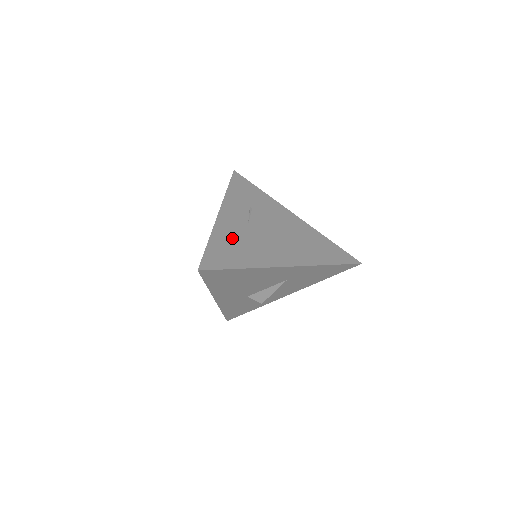
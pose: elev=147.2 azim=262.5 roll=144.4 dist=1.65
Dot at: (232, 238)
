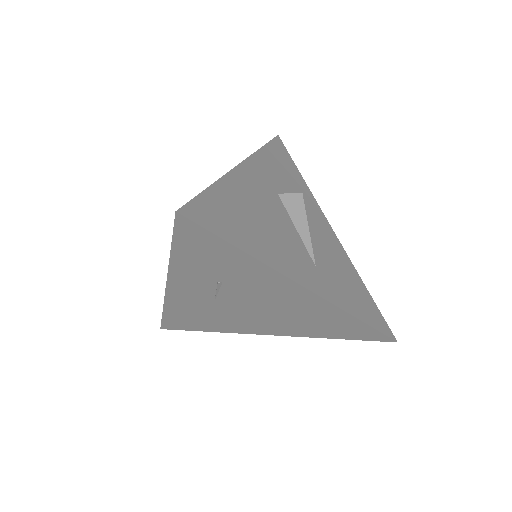
Dot at: (192, 312)
